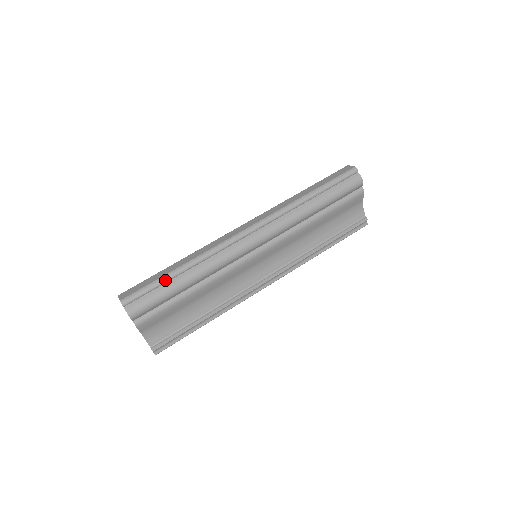
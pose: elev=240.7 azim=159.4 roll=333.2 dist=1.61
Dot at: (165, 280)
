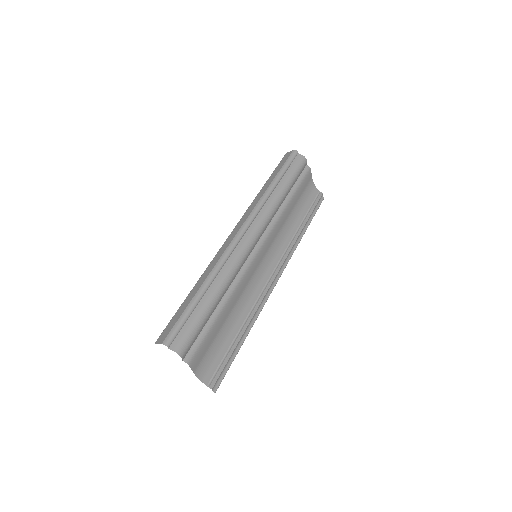
Dot at: (194, 305)
